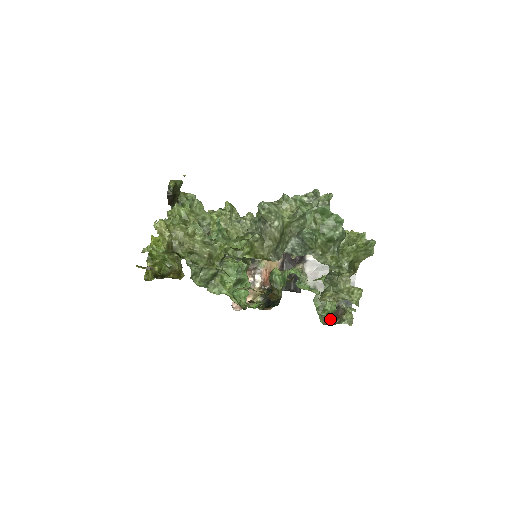
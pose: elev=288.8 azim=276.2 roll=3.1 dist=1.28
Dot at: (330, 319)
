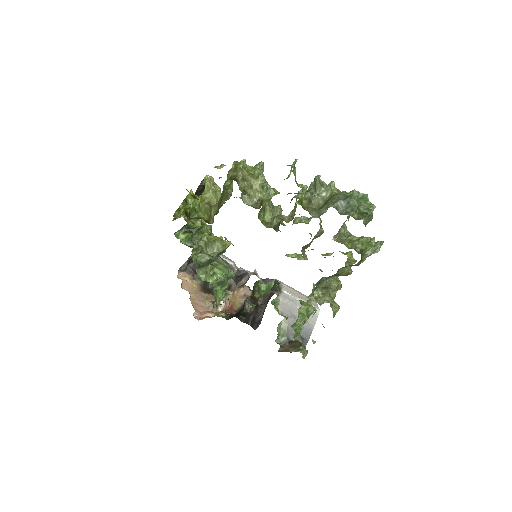
Dot at: (286, 349)
